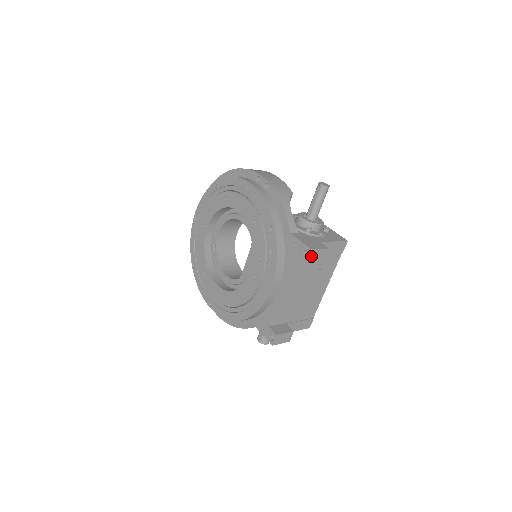
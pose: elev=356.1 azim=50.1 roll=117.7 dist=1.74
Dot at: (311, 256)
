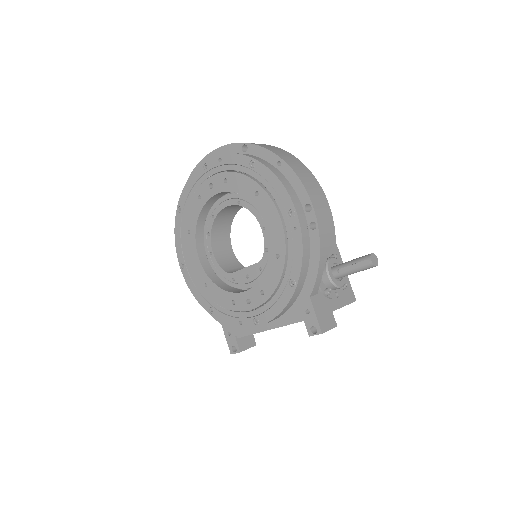
Dot at: (317, 334)
